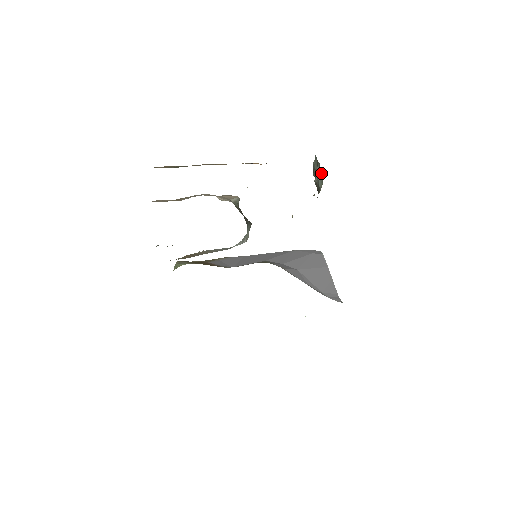
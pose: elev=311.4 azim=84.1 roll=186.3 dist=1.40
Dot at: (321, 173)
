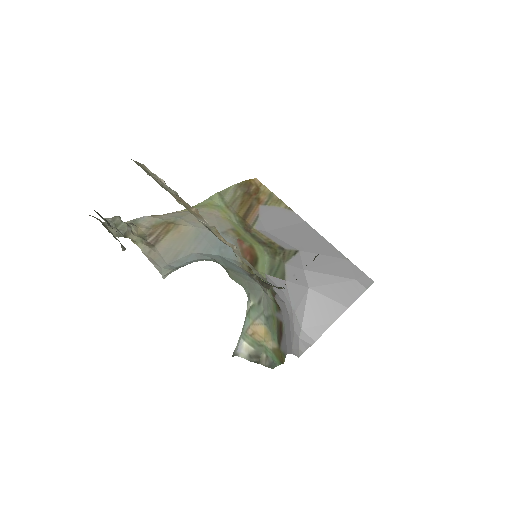
Dot at: occluded
